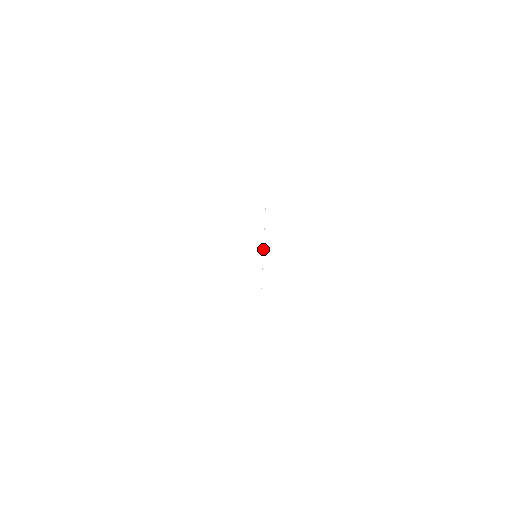
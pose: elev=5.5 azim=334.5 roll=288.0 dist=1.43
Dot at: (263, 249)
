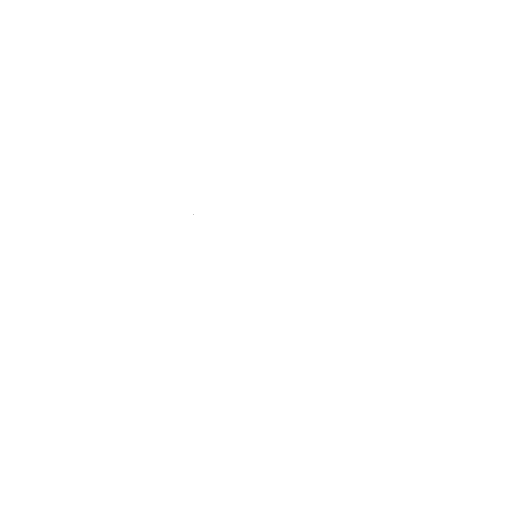
Dot at: occluded
